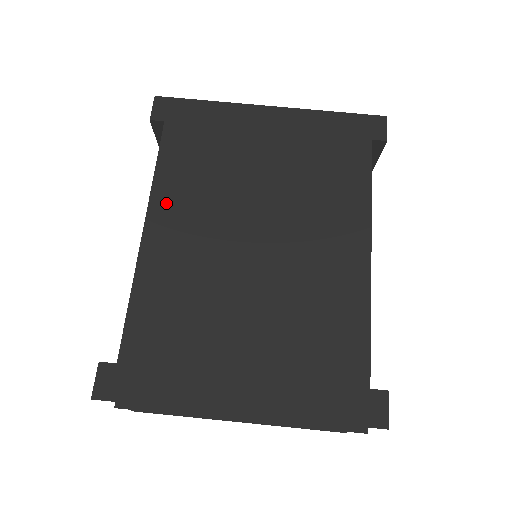
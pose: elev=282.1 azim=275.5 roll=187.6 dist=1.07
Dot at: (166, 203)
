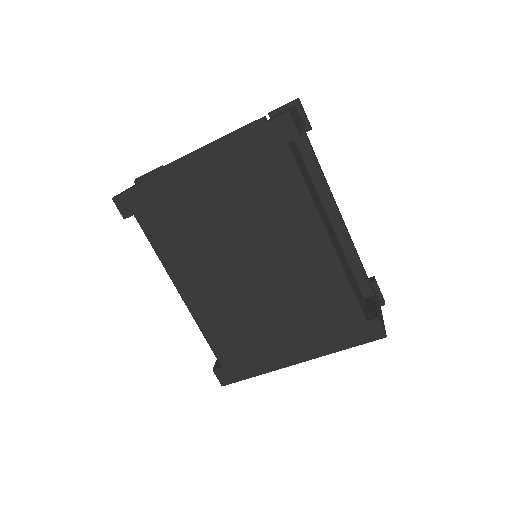
Dot at: (180, 272)
